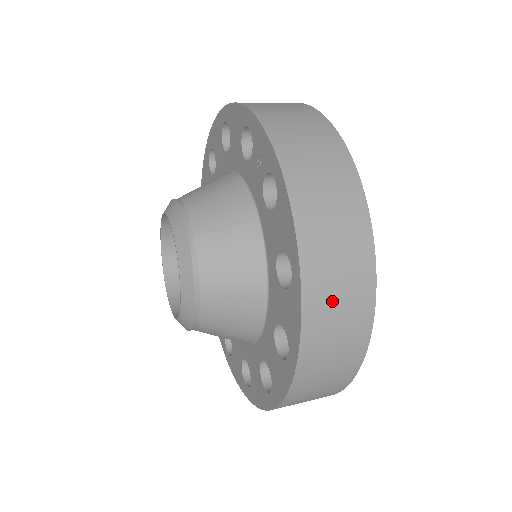
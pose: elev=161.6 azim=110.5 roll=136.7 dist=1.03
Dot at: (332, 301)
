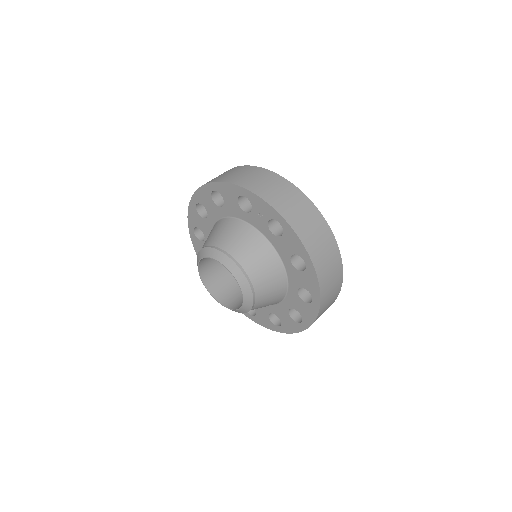
Dot at: (327, 267)
